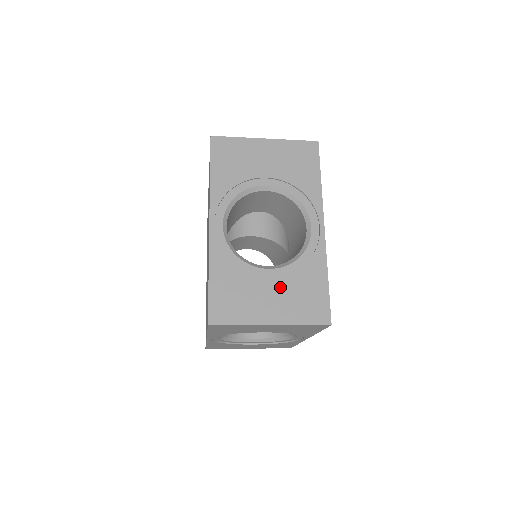
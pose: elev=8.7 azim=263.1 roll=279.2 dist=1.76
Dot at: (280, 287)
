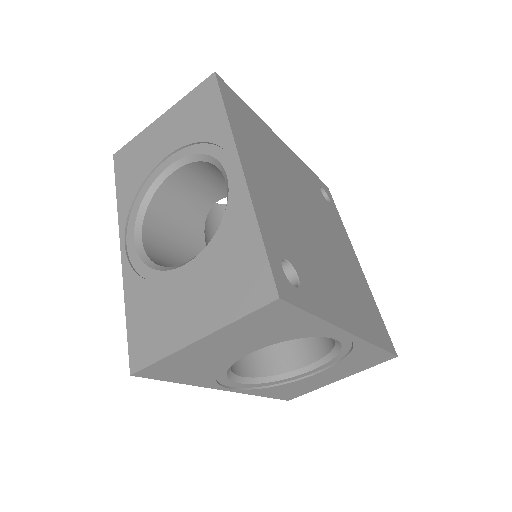
Dot at: occluded
